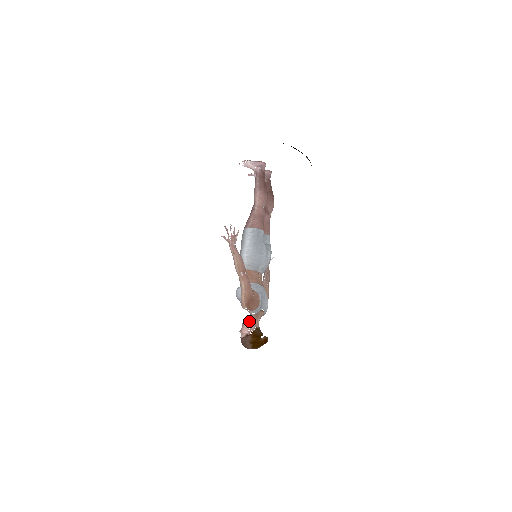
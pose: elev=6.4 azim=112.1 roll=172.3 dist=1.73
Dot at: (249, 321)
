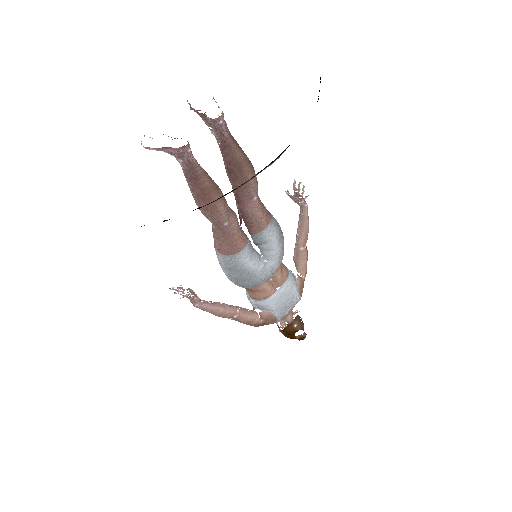
Dot at: occluded
